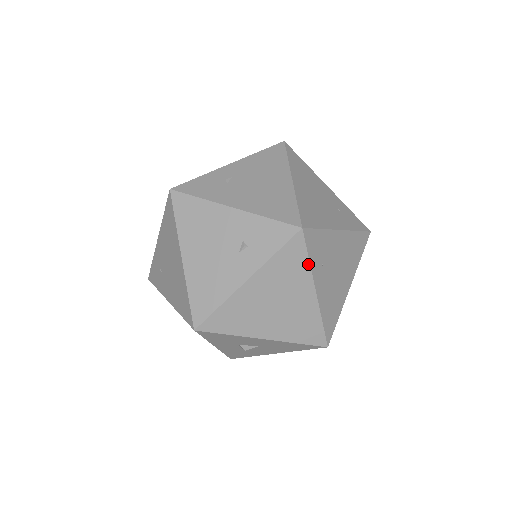
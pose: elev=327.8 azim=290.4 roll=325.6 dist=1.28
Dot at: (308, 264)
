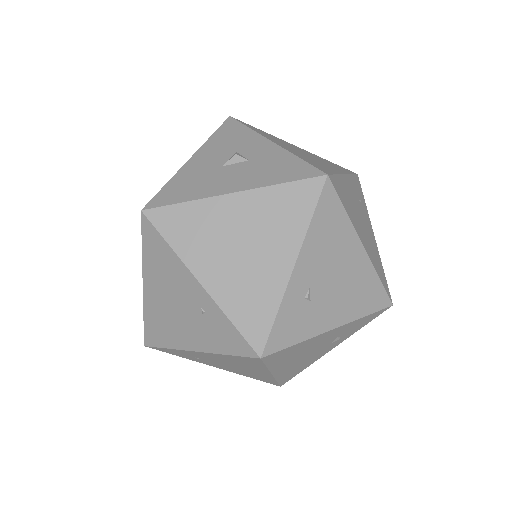
Dot at: occluded
